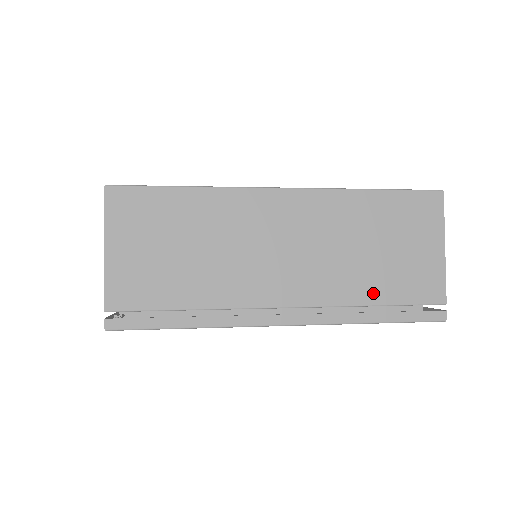
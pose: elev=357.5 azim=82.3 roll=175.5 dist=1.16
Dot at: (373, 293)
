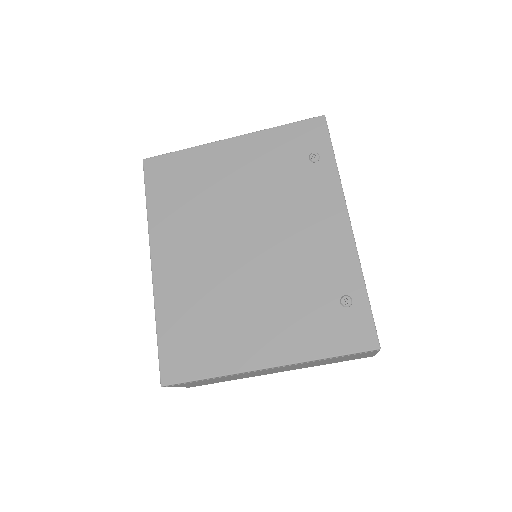
Dot at: occluded
